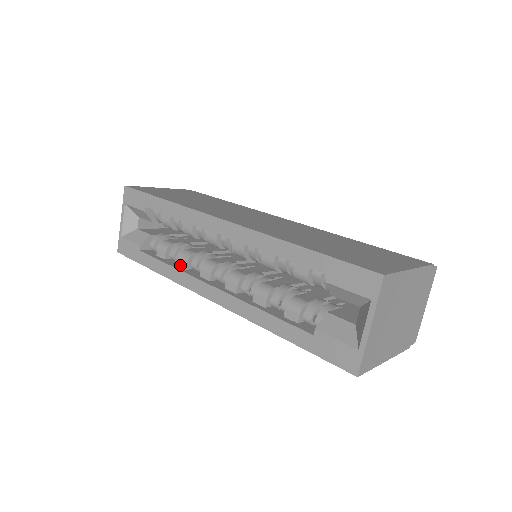
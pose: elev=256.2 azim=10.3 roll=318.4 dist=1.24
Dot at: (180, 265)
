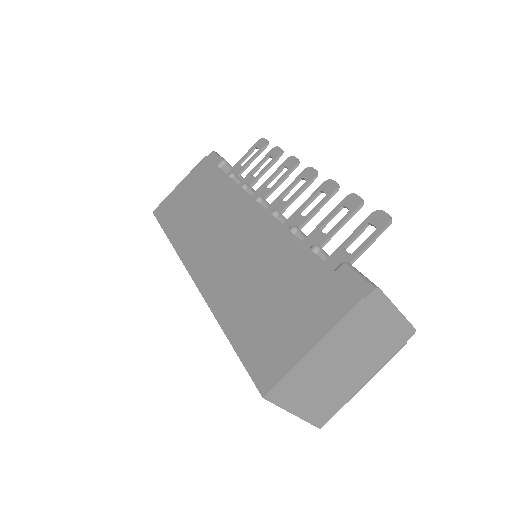
Dot at: occluded
